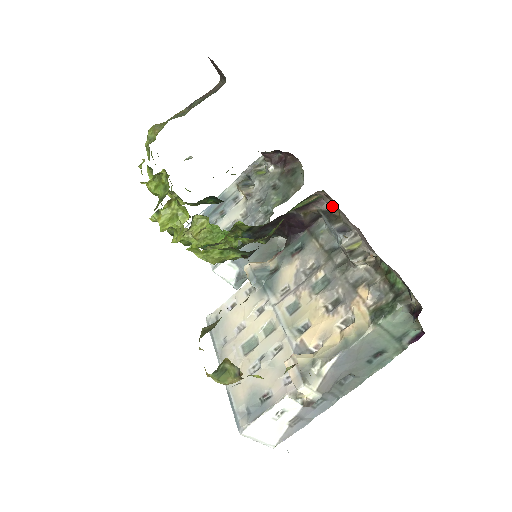
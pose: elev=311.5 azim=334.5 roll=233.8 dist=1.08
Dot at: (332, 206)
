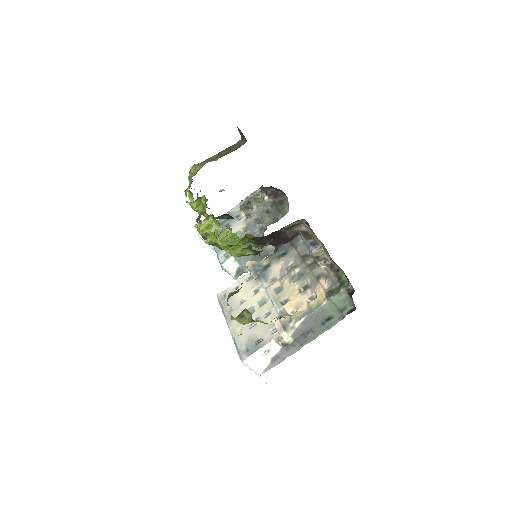
Dot at: (309, 229)
